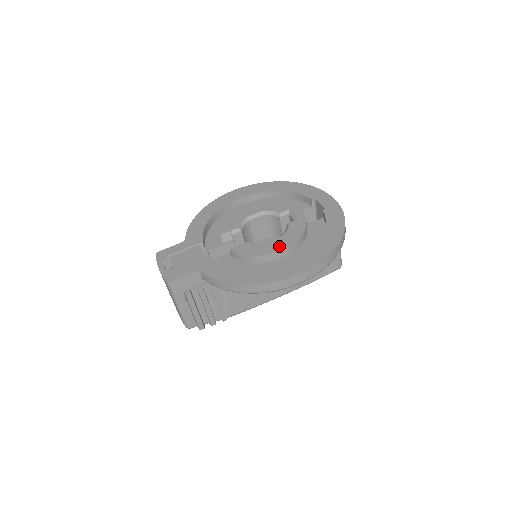
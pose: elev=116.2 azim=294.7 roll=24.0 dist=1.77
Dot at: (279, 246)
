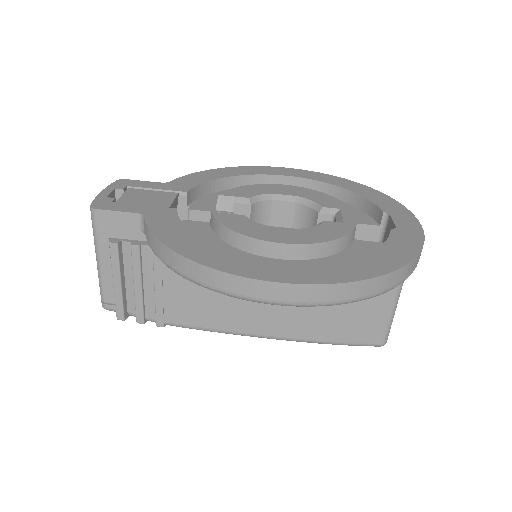
Dot at: (283, 237)
